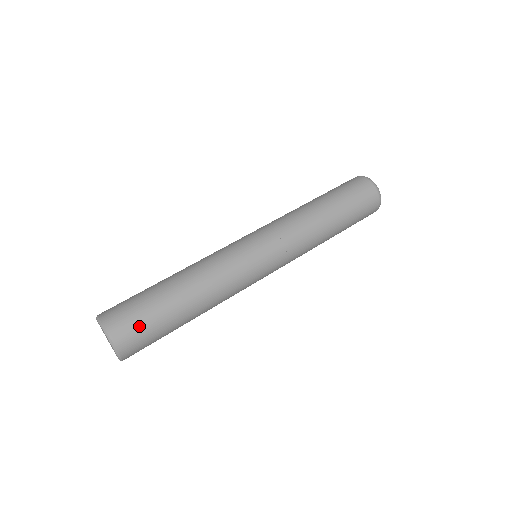
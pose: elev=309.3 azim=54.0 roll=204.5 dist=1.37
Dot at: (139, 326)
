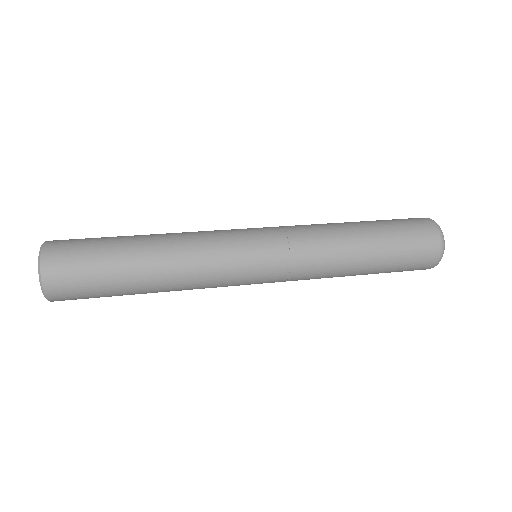
Dot at: (80, 240)
